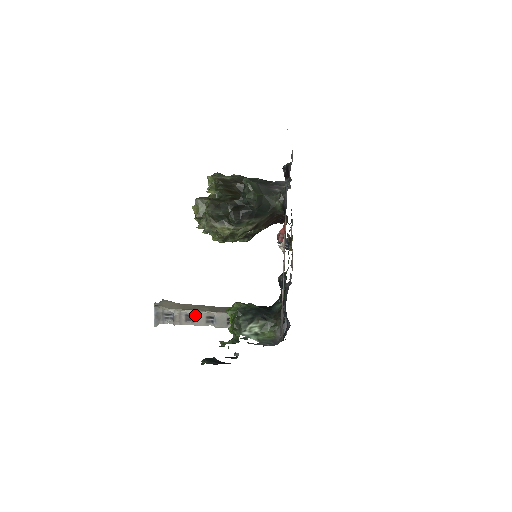
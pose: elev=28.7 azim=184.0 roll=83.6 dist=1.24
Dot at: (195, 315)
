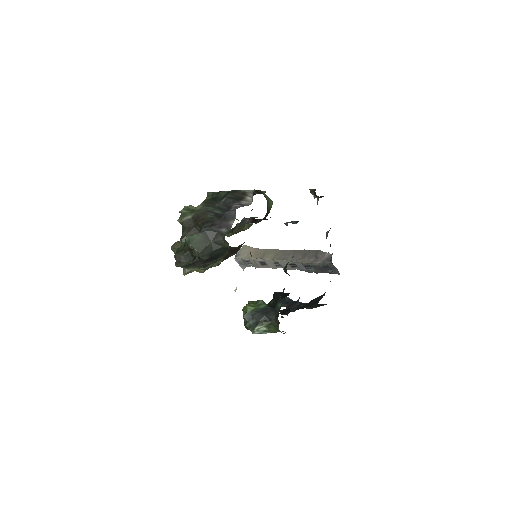
Dot at: (265, 262)
